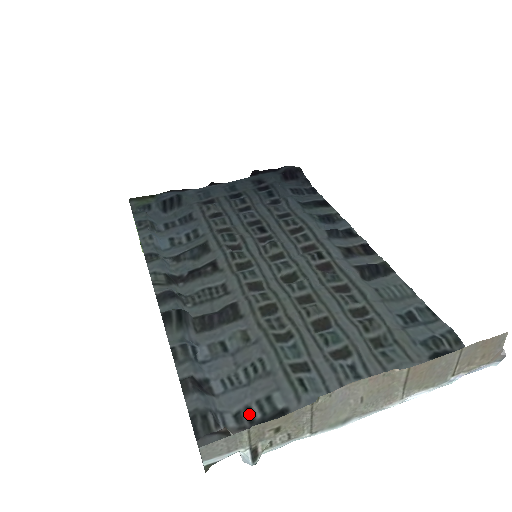
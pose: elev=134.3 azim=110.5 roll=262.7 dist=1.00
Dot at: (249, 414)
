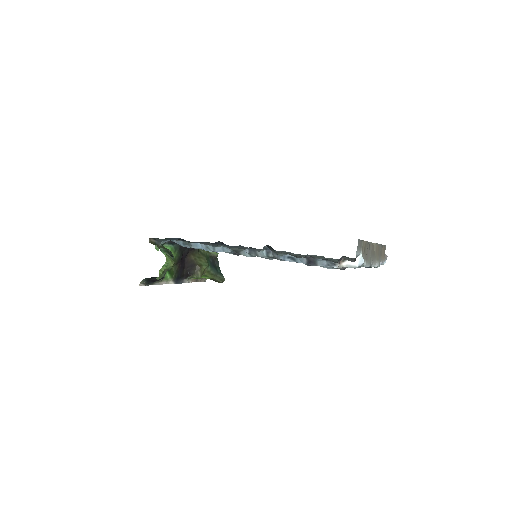
Dot at: occluded
